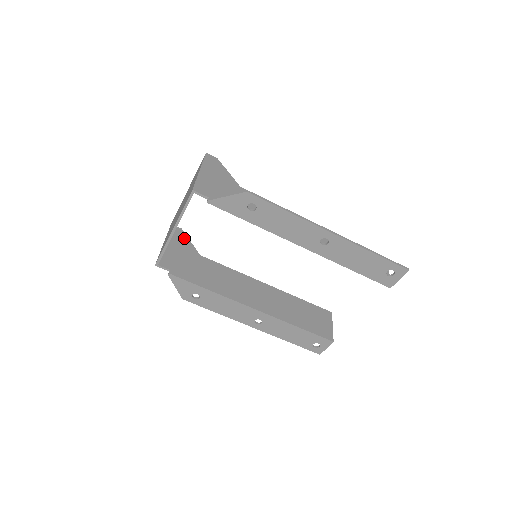
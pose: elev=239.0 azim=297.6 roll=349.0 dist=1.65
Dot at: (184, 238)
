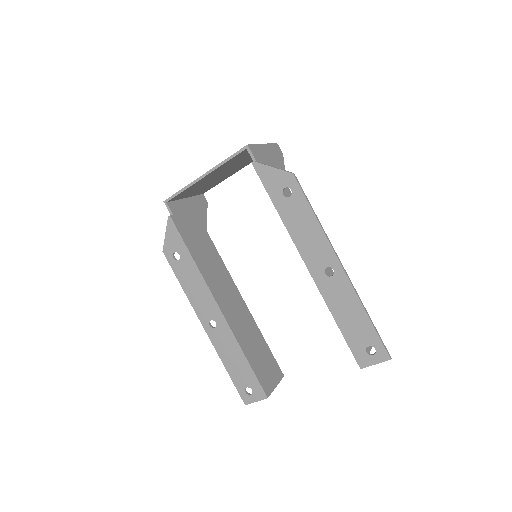
Dot at: (204, 209)
